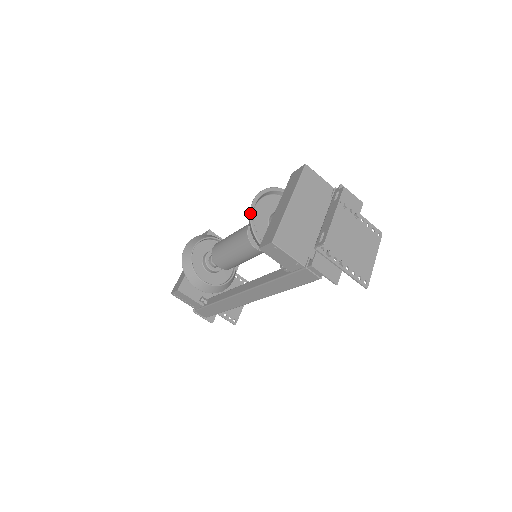
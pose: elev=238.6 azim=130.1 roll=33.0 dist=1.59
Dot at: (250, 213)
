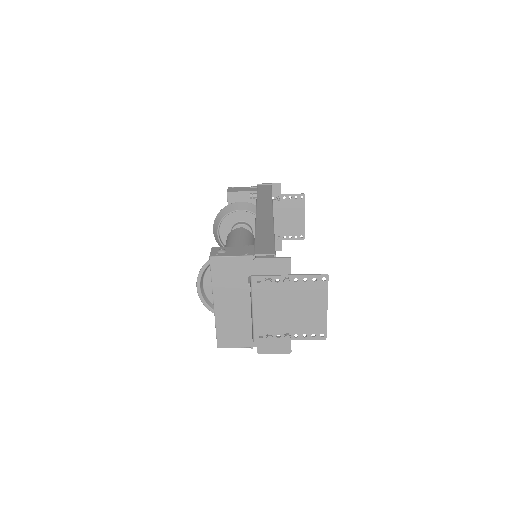
Dot at: occluded
